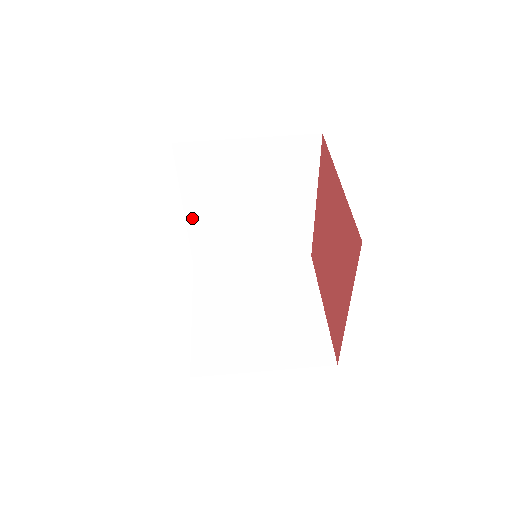
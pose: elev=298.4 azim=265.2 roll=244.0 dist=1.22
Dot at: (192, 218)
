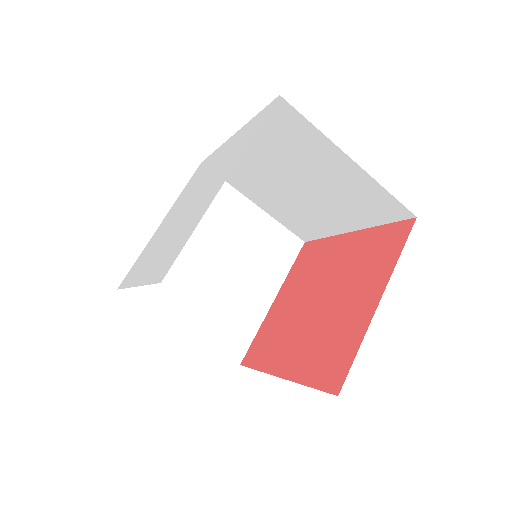
Dot at: occluded
